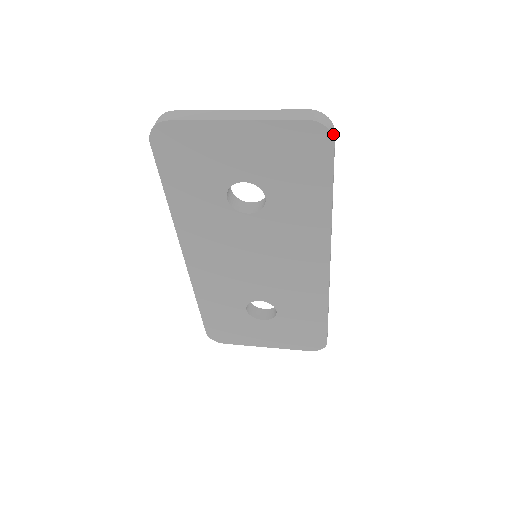
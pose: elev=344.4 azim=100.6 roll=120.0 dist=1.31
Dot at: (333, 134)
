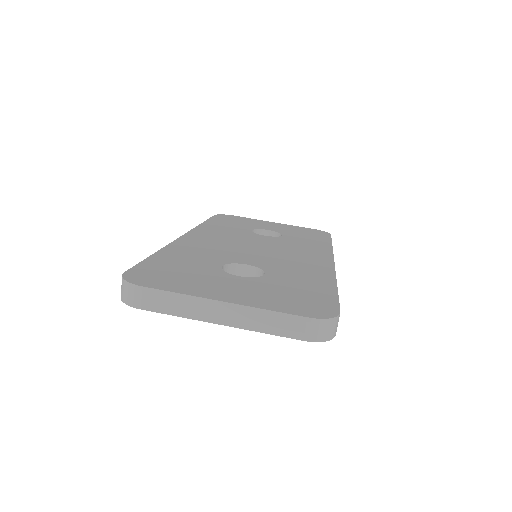
Dot at: (335, 332)
